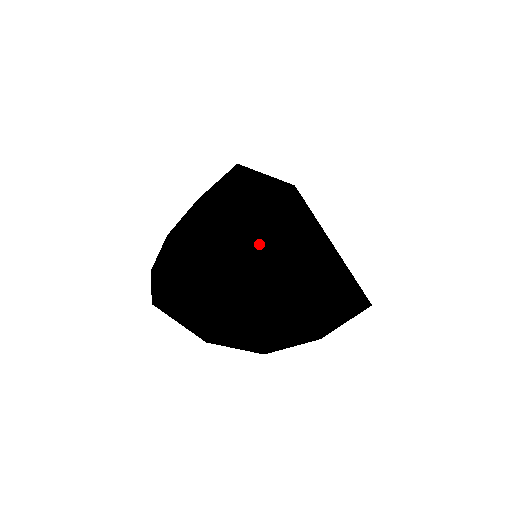
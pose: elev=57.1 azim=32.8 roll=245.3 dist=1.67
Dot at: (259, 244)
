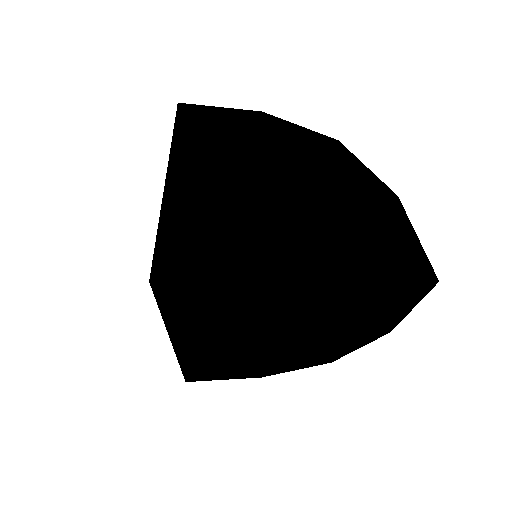
Dot at: (199, 327)
